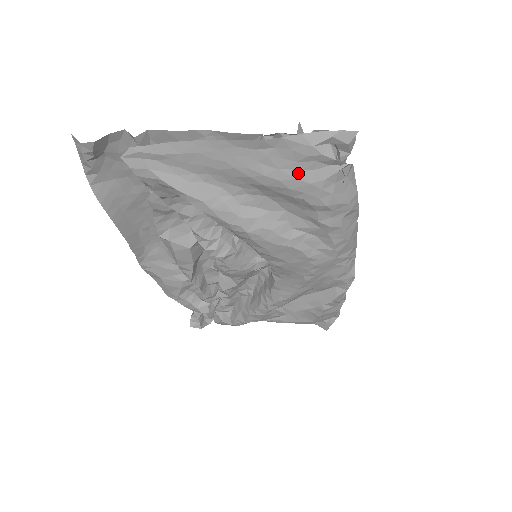
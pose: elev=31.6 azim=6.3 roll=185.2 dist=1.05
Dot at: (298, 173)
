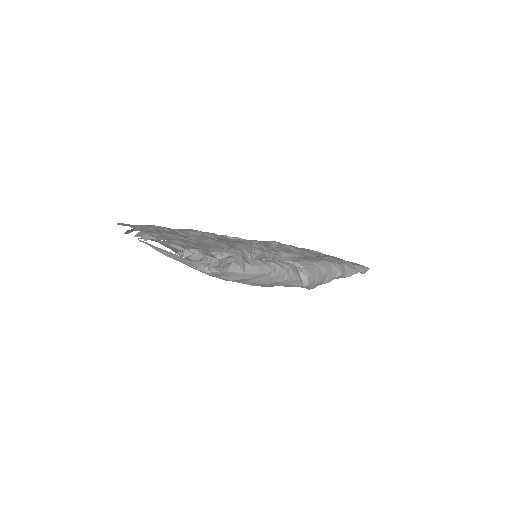
Dot at: occluded
